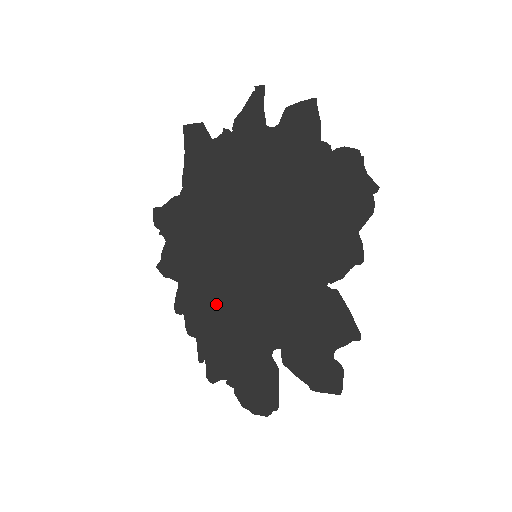
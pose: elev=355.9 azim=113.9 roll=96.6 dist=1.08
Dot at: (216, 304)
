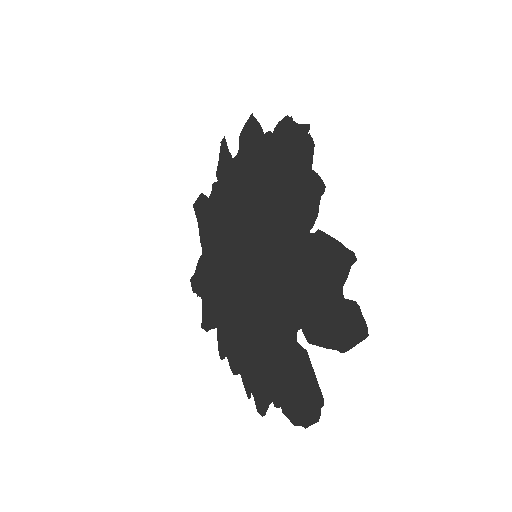
Dot at: (244, 325)
